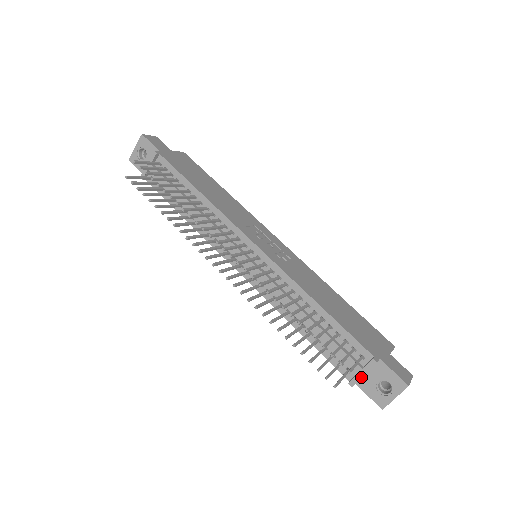
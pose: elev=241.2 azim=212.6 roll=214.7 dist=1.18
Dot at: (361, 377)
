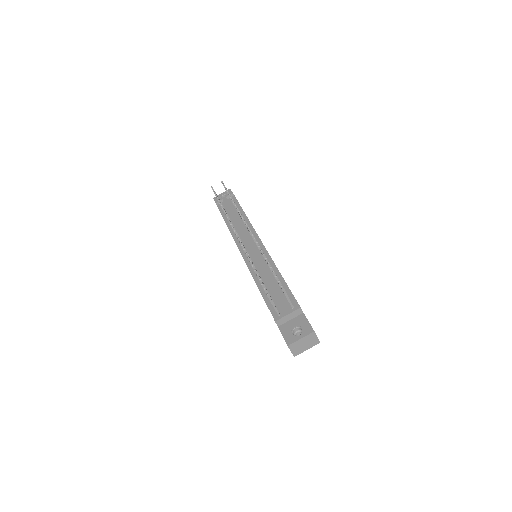
Dot at: (285, 315)
